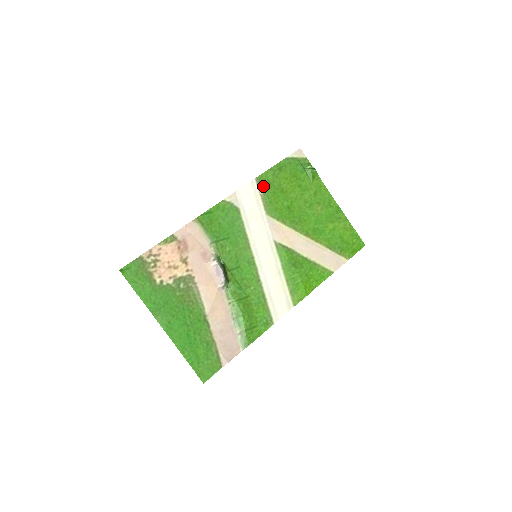
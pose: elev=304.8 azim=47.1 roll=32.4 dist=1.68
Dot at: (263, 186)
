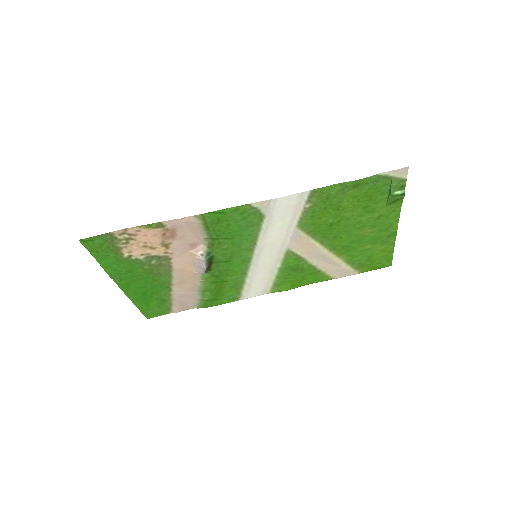
Dot at: (315, 200)
